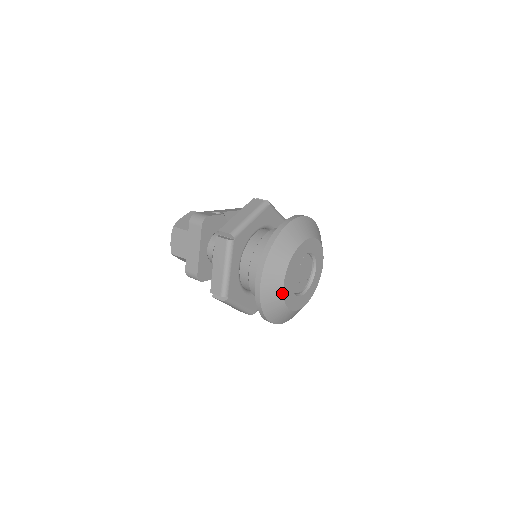
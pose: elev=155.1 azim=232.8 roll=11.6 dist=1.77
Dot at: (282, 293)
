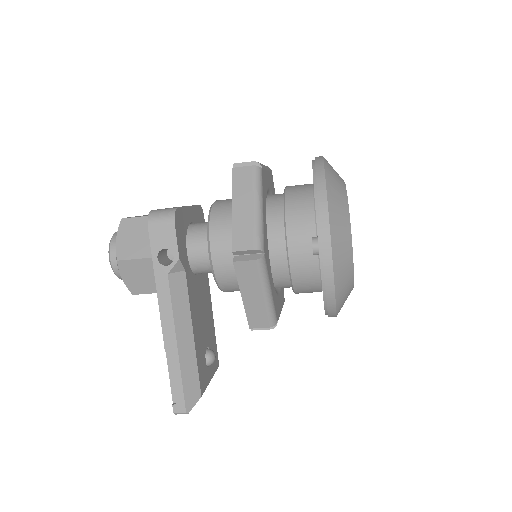
Dot at: (344, 183)
